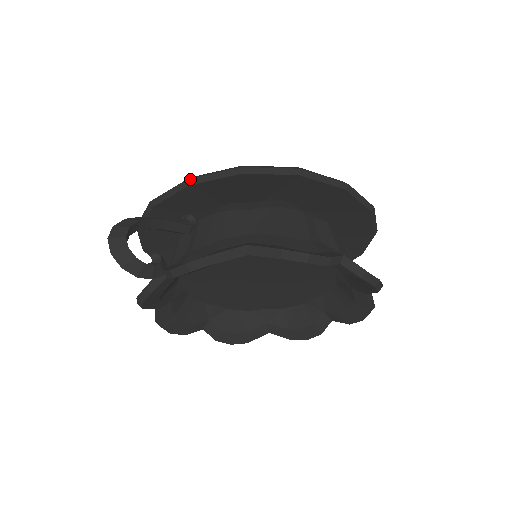
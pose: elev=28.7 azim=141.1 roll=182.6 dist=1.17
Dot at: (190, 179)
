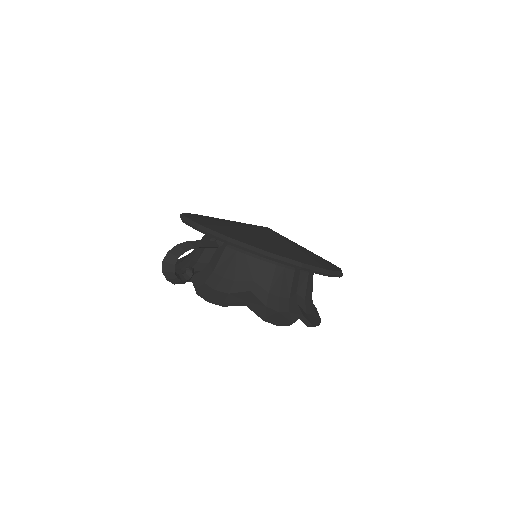
Dot at: (229, 242)
